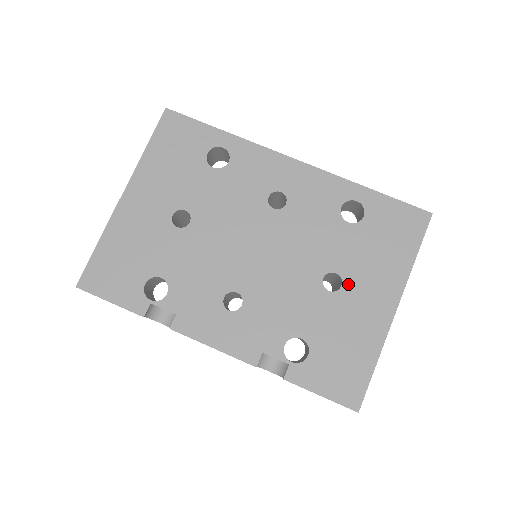
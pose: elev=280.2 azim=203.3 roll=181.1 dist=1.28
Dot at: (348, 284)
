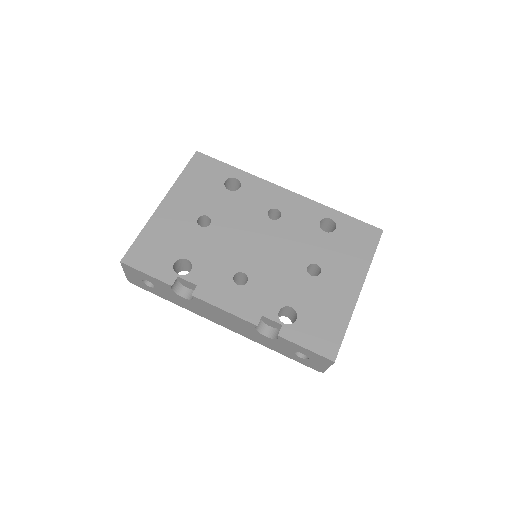
Dot at: (325, 272)
